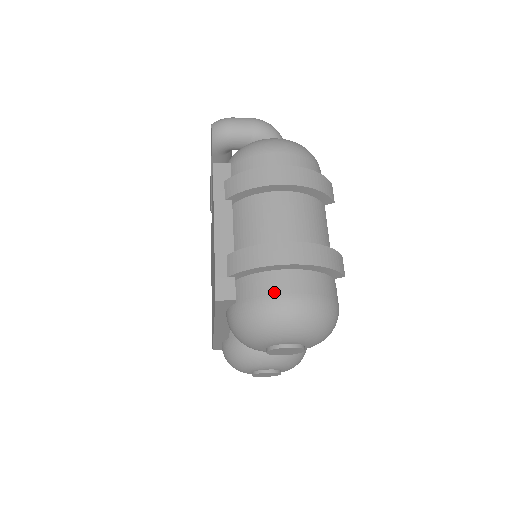
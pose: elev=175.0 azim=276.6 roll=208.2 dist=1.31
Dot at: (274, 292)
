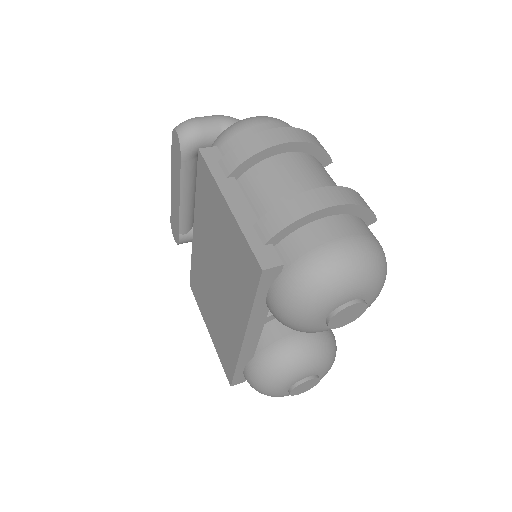
Dot at: (325, 240)
